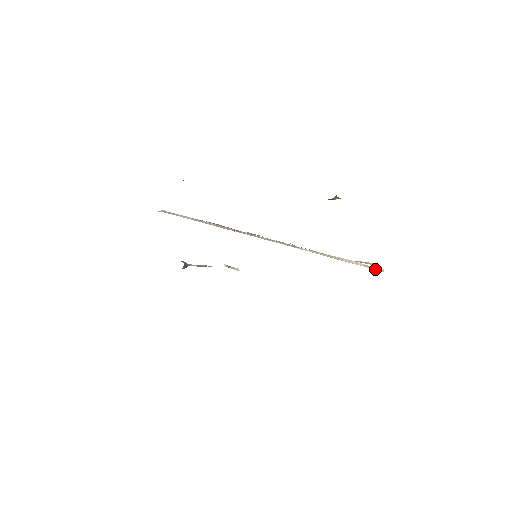
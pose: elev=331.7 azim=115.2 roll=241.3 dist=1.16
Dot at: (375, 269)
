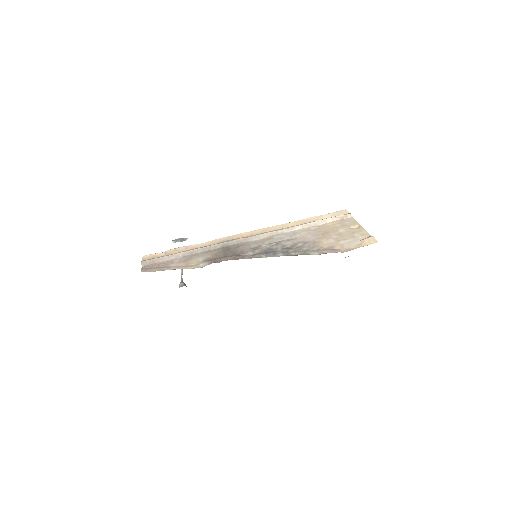
Dot at: (357, 226)
